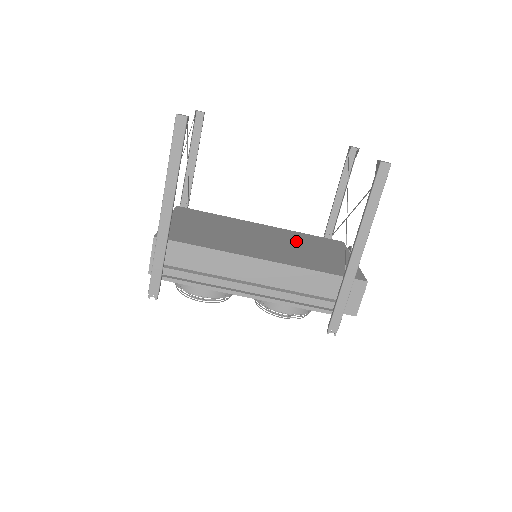
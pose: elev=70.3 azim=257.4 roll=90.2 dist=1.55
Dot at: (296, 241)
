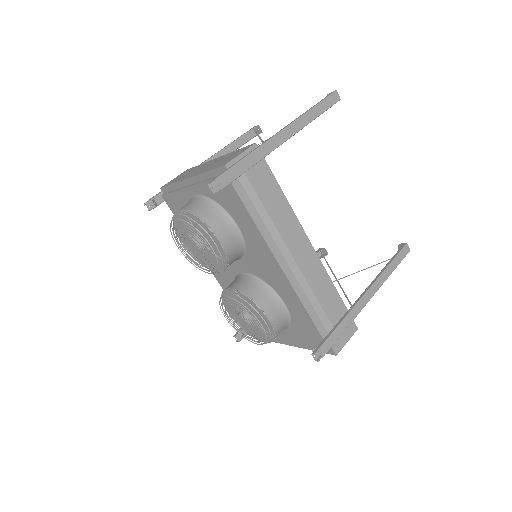
Dot at: occluded
